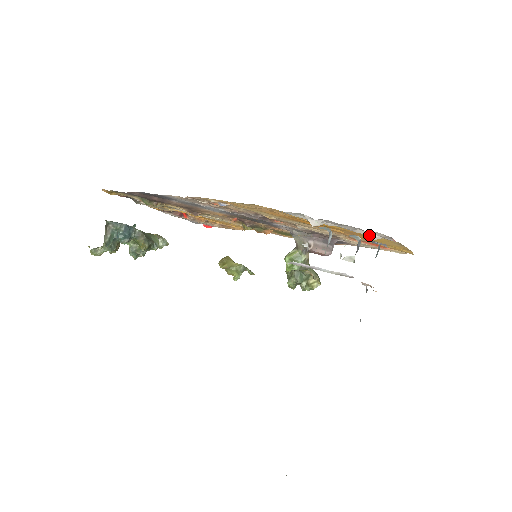
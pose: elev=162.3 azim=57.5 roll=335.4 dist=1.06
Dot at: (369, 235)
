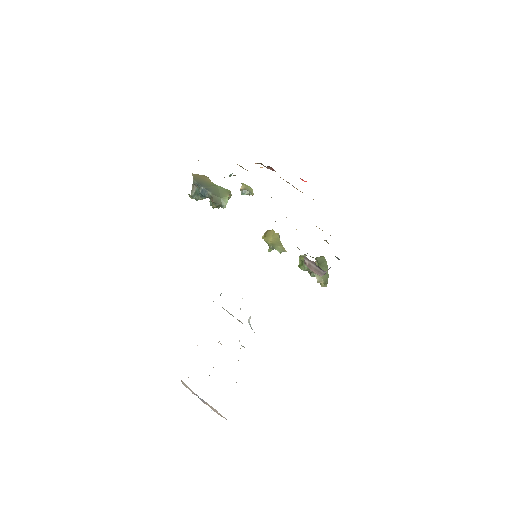
Dot at: occluded
